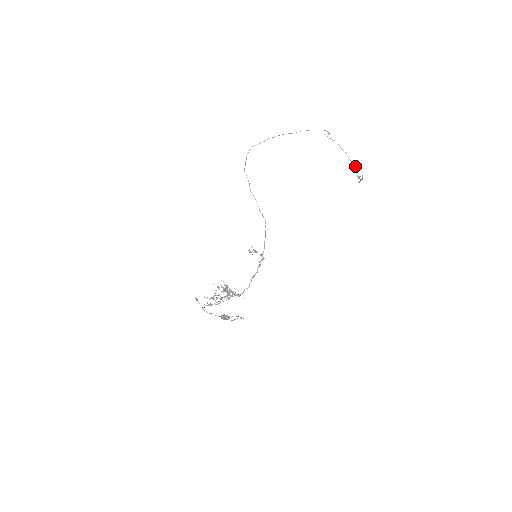
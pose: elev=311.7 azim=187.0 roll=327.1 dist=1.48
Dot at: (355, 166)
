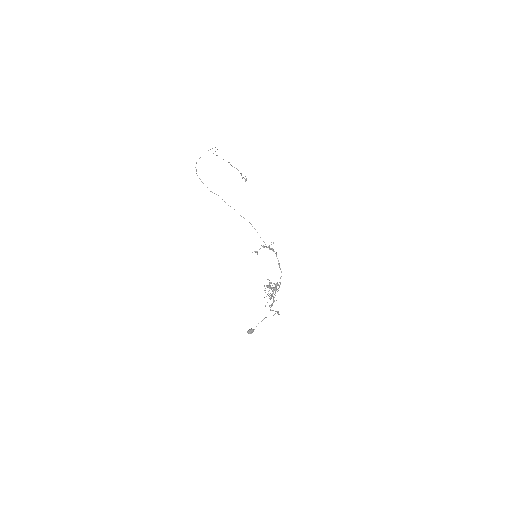
Dot at: (238, 170)
